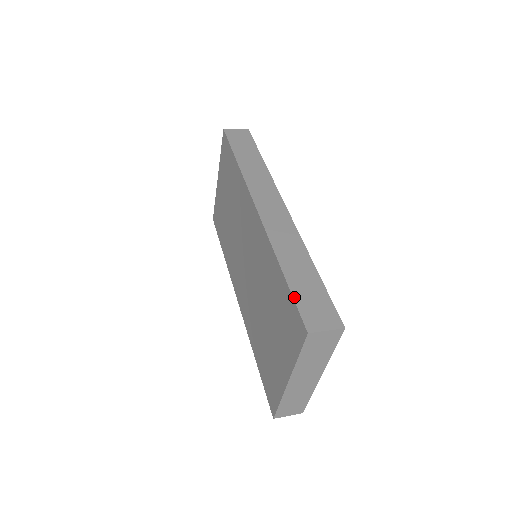
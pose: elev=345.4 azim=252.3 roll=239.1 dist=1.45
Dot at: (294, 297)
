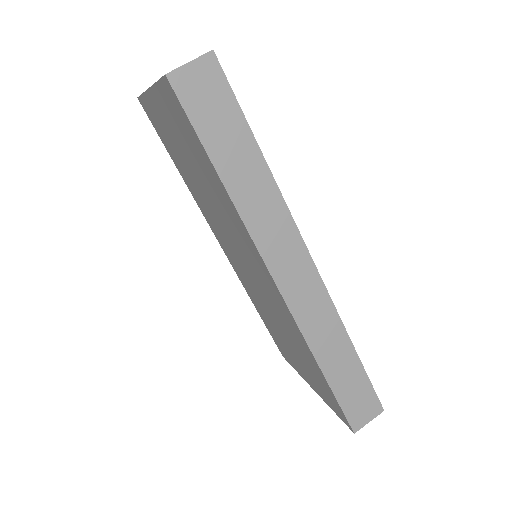
Dot at: (339, 403)
